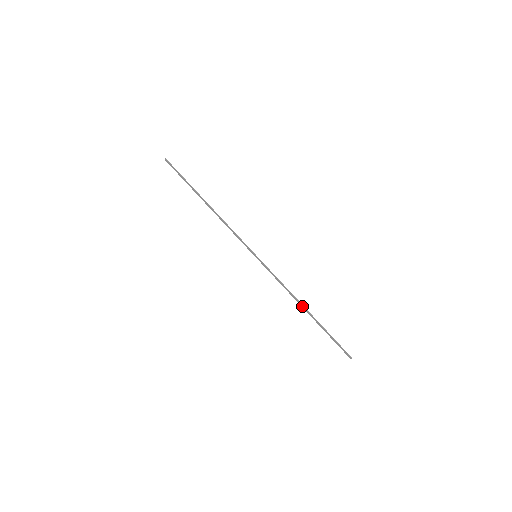
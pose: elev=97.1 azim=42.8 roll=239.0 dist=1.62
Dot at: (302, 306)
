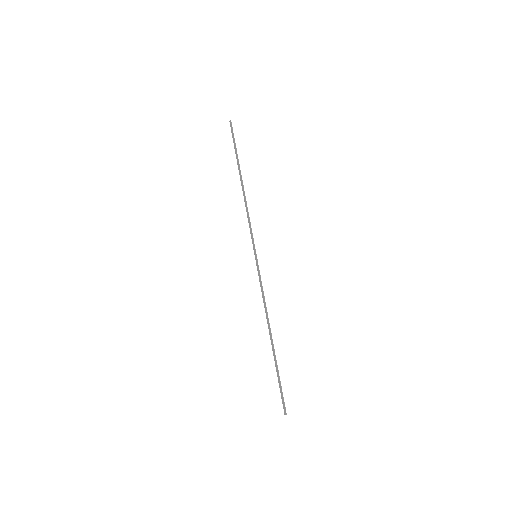
Dot at: (270, 331)
